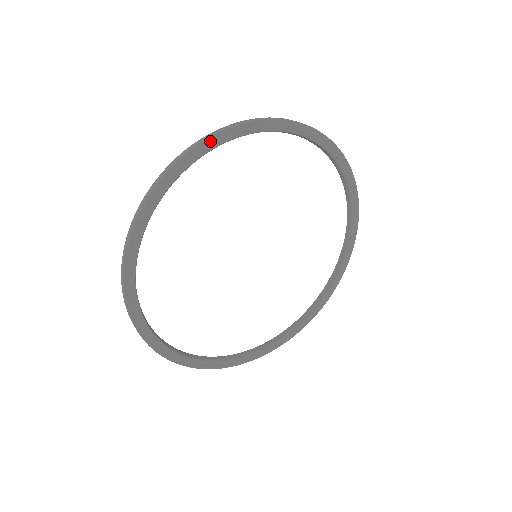
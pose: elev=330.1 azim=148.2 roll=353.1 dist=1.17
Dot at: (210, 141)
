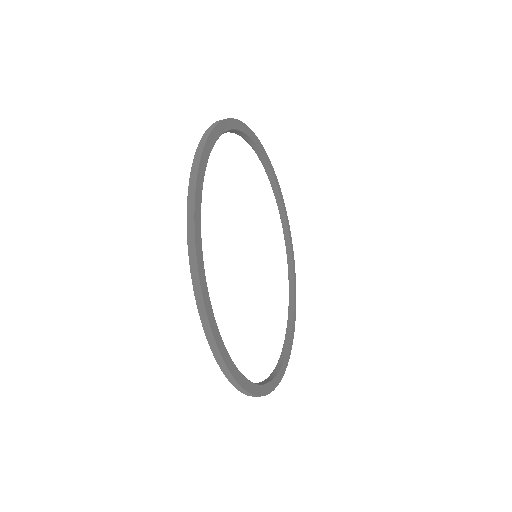
Dot at: (278, 184)
